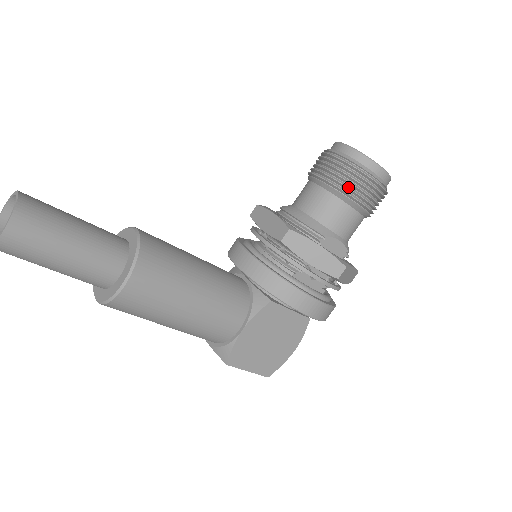
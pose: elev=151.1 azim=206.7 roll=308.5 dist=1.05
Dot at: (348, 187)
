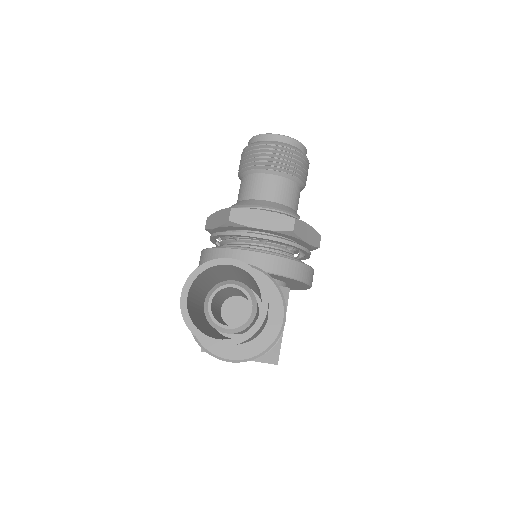
Dot at: (301, 171)
